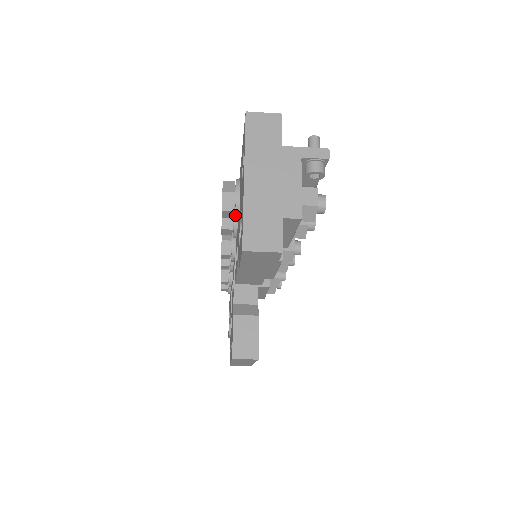
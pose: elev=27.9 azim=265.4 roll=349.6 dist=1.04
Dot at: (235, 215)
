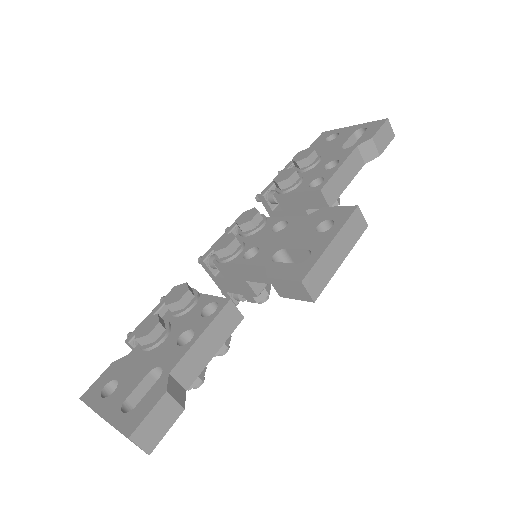
Dot at: (320, 158)
